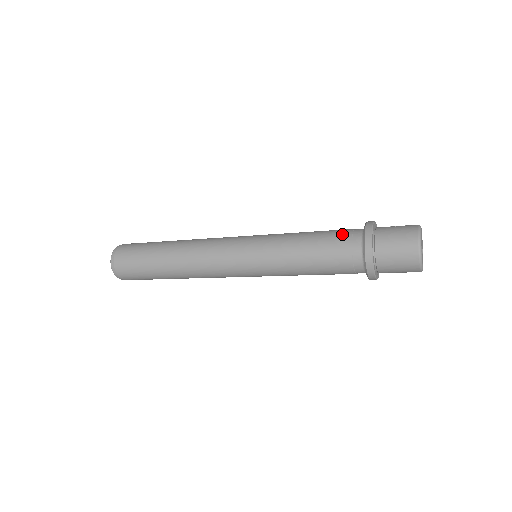
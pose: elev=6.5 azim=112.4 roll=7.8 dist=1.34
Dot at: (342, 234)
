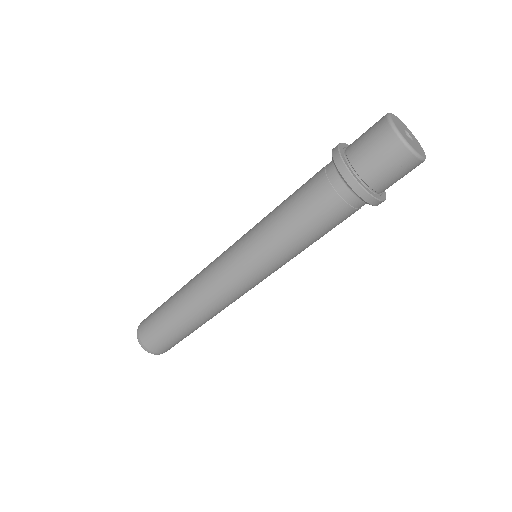
Dot at: occluded
